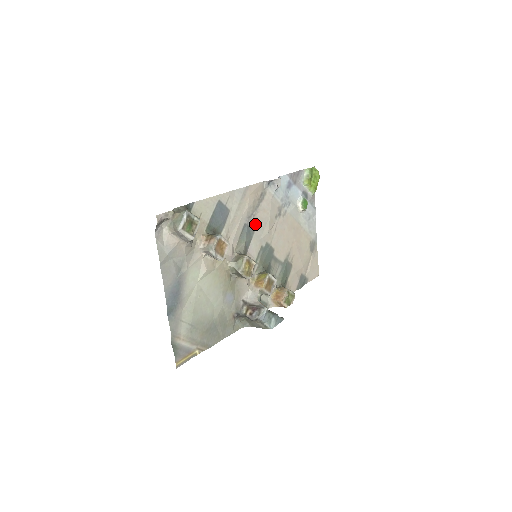
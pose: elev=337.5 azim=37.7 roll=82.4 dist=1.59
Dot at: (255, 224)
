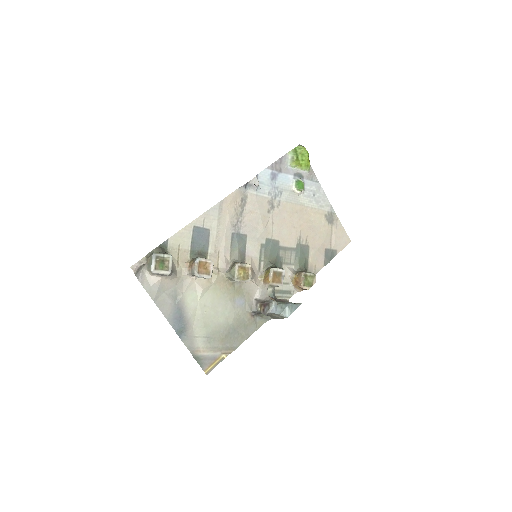
Dot at: (245, 228)
